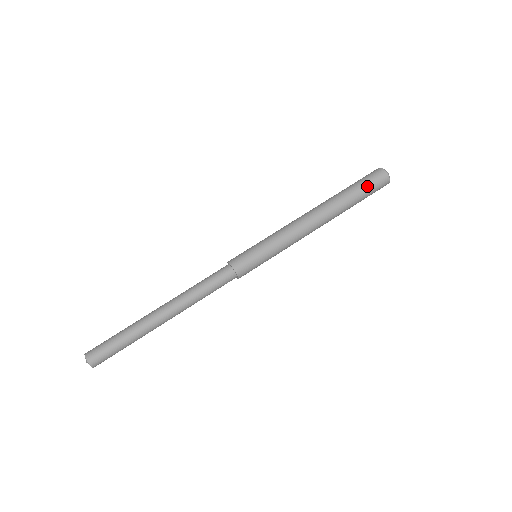
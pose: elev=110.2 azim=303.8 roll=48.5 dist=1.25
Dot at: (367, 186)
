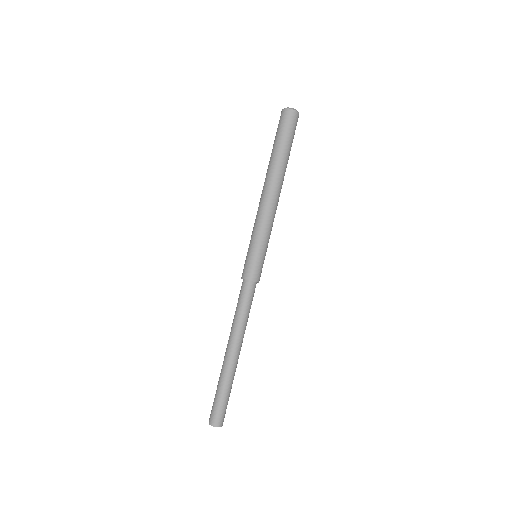
Dot at: (293, 137)
